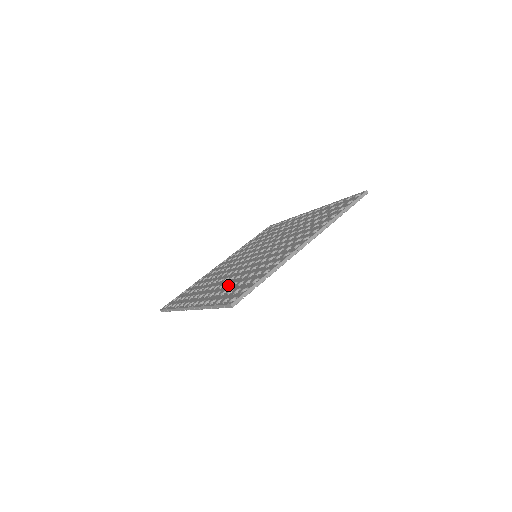
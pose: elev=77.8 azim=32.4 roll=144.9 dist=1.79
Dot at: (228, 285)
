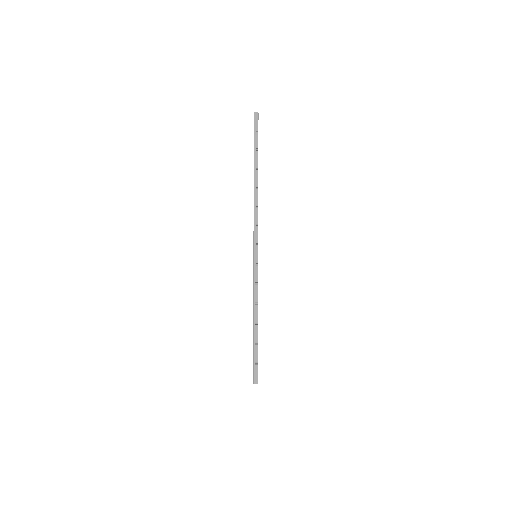
Dot at: occluded
